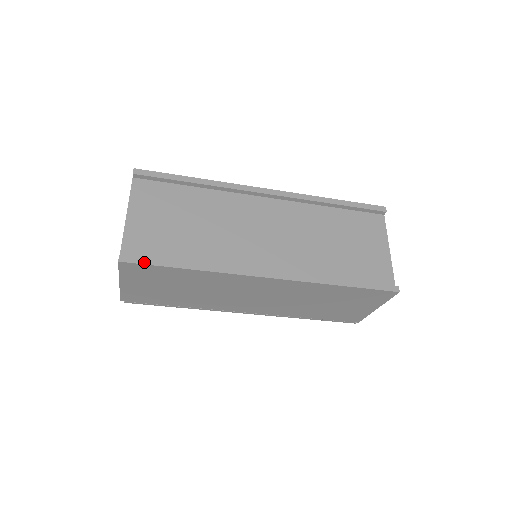
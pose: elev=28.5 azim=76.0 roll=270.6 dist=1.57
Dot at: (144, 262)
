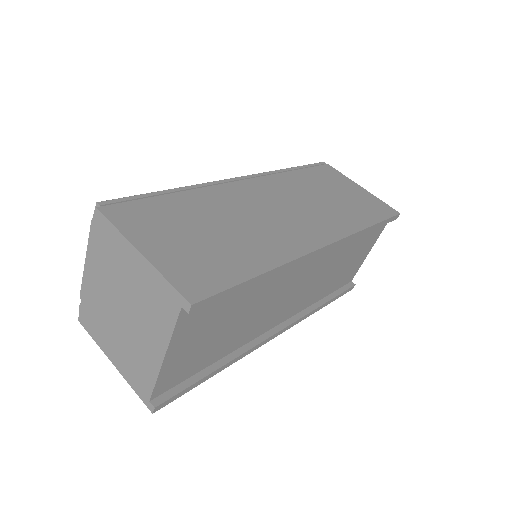
Dot at: (179, 396)
